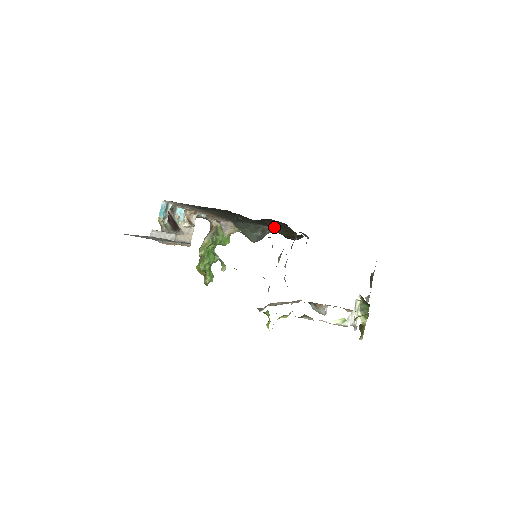
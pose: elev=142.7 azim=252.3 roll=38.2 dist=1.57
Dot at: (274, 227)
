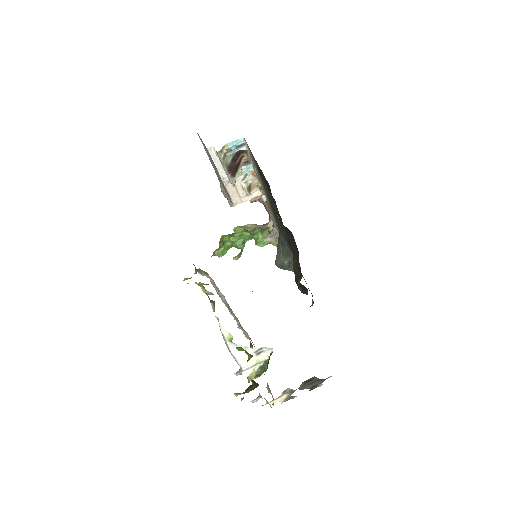
Dot at: (293, 254)
